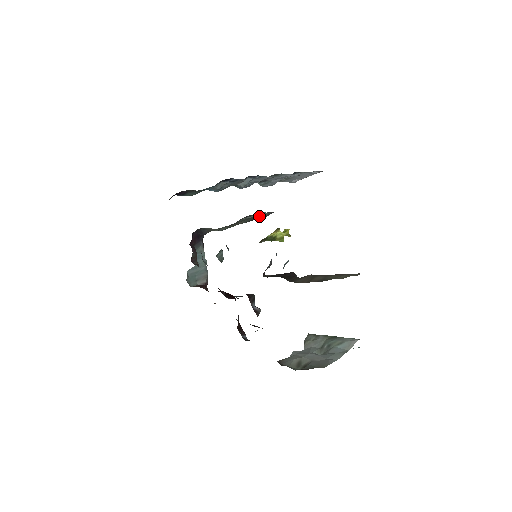
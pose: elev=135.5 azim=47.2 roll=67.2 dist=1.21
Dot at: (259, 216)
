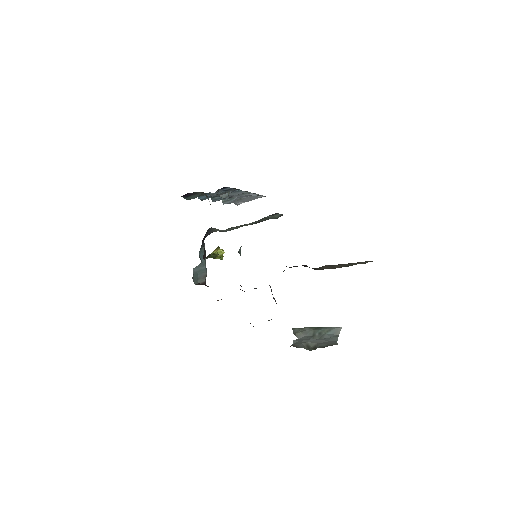
Dot at: (271, 217)
